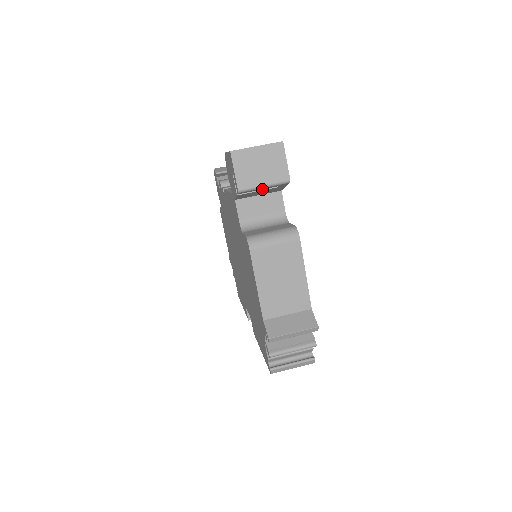
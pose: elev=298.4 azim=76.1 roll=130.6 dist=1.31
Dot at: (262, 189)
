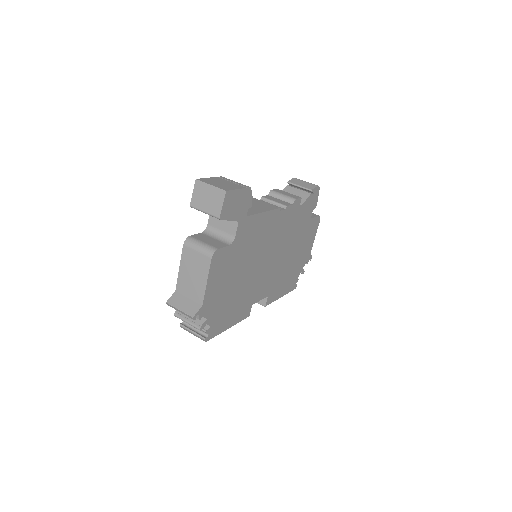
Dot at: occluded
